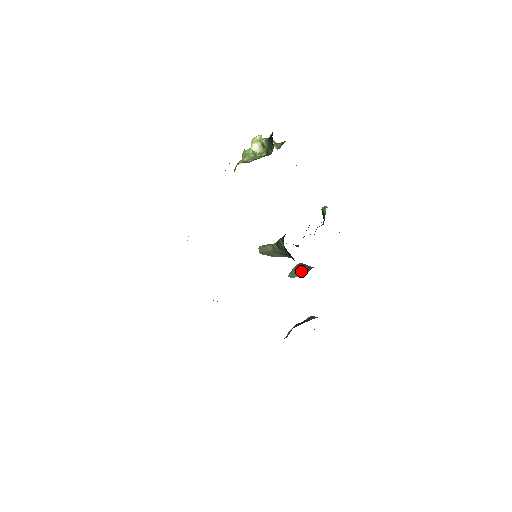
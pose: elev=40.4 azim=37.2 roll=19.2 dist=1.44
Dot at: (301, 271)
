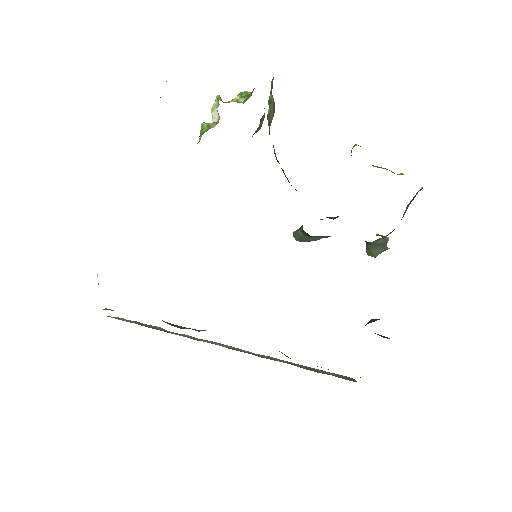
Dot at: (374, 246)
